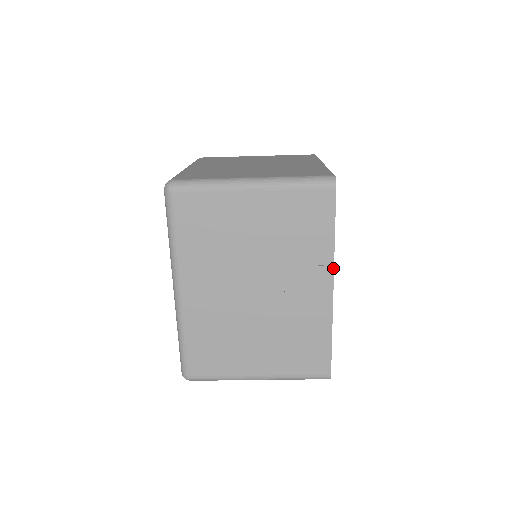
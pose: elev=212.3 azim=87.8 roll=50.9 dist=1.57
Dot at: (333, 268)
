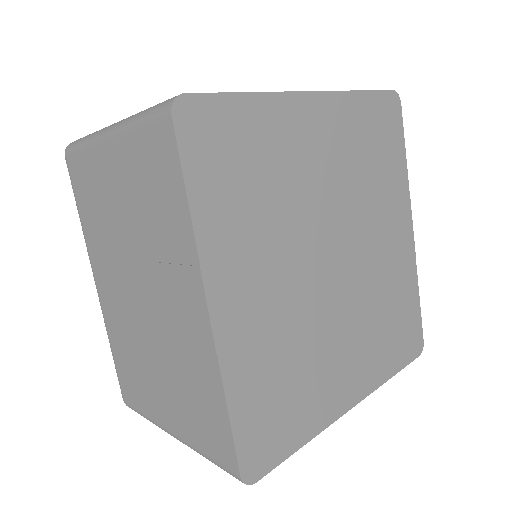
Dot at: (200, 272)
